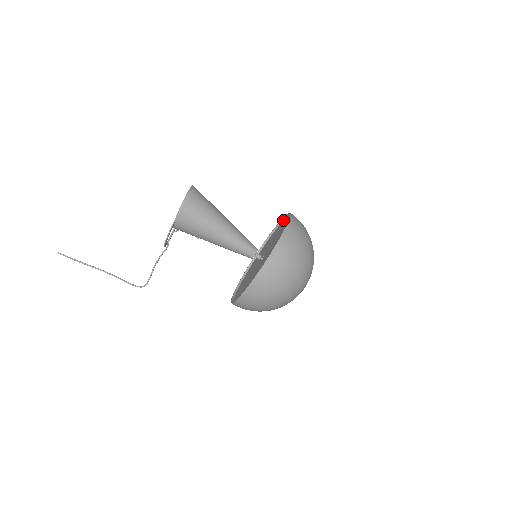
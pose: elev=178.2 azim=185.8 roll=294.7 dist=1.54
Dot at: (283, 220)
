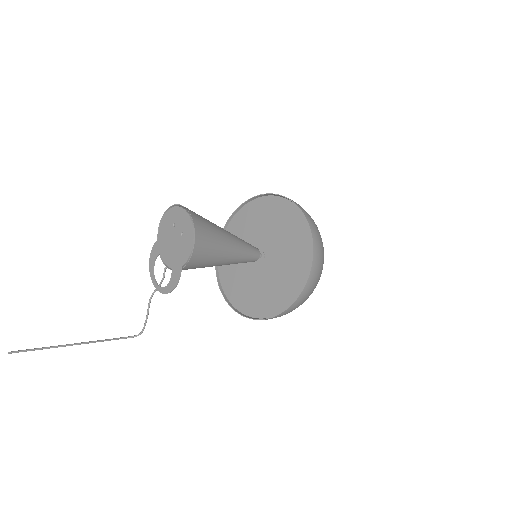
Dot at: (272, 194)
